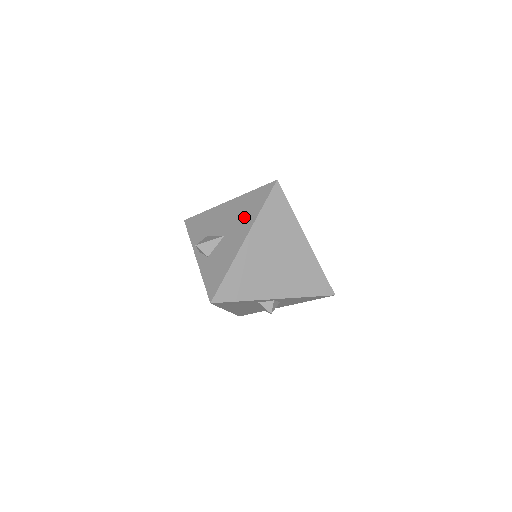
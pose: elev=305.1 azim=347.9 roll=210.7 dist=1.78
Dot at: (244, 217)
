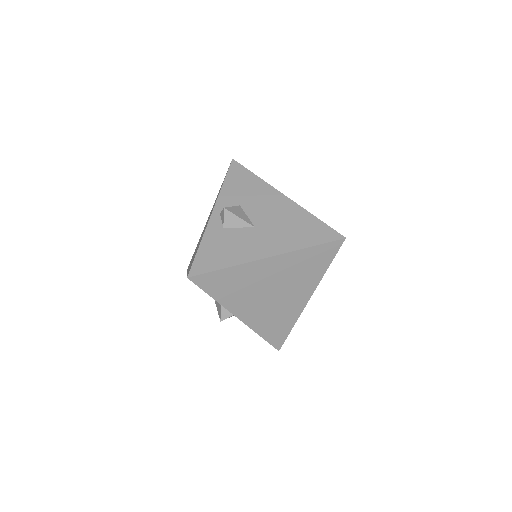
Dot at: (288, 234)
